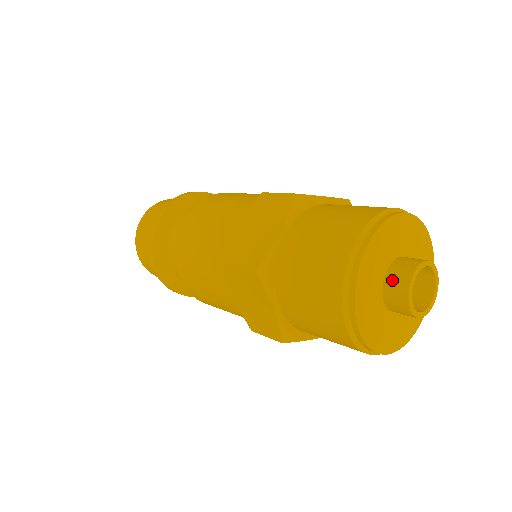
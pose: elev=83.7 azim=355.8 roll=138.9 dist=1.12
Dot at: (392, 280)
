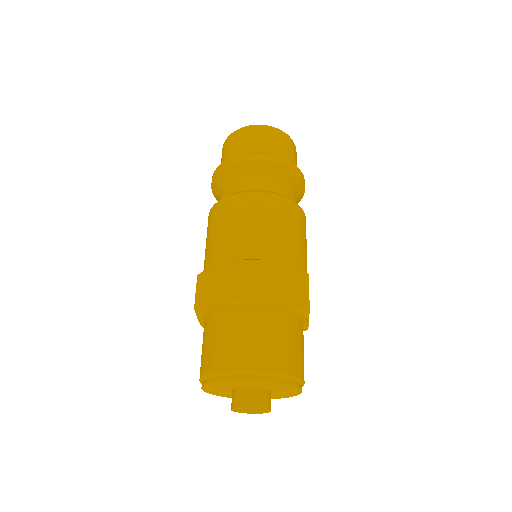
Dot at: (236, 394)
